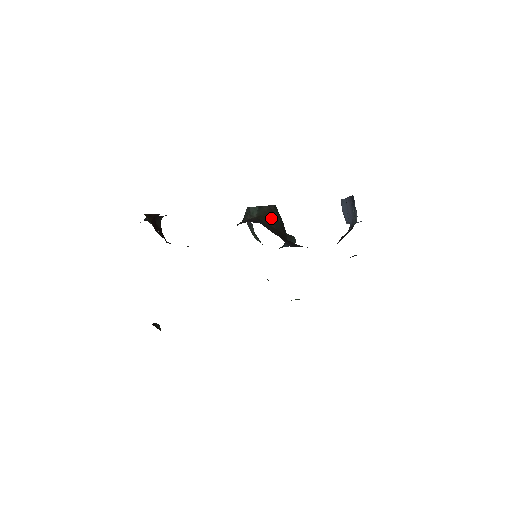
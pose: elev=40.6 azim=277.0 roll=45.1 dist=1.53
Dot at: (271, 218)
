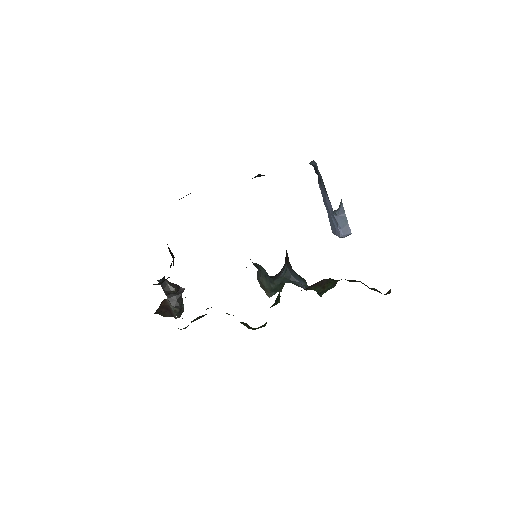
Dot at: occluded
